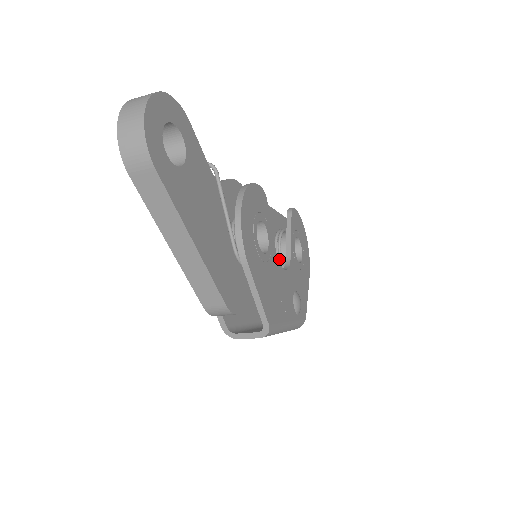
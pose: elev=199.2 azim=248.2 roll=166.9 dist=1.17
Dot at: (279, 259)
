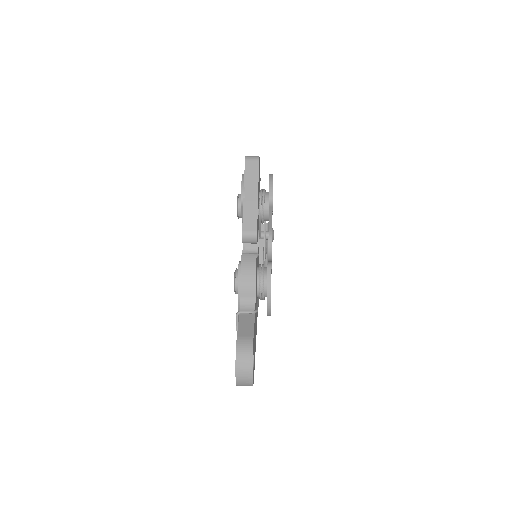
Dot at: occluded
